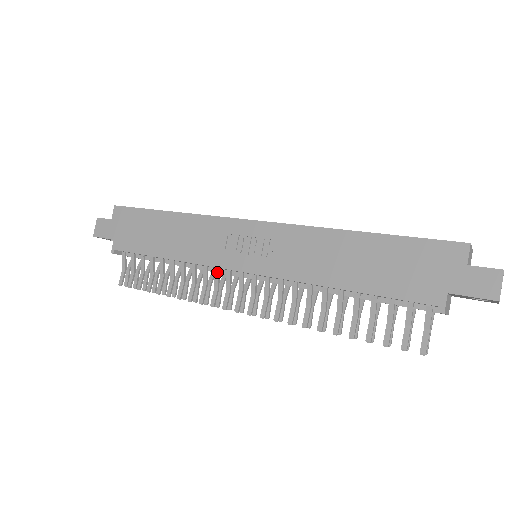
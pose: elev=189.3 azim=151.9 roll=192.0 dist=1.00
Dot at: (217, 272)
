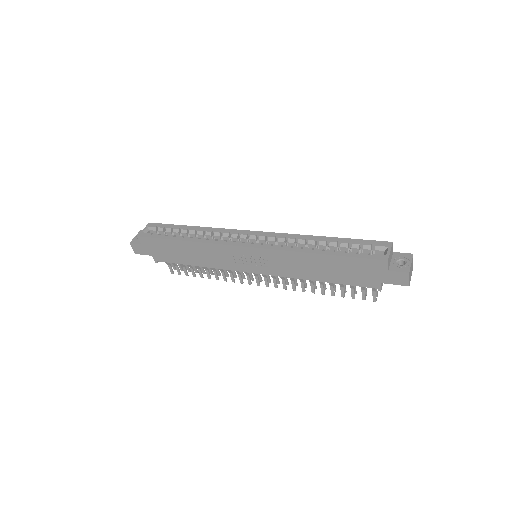
Dot at: occluded
